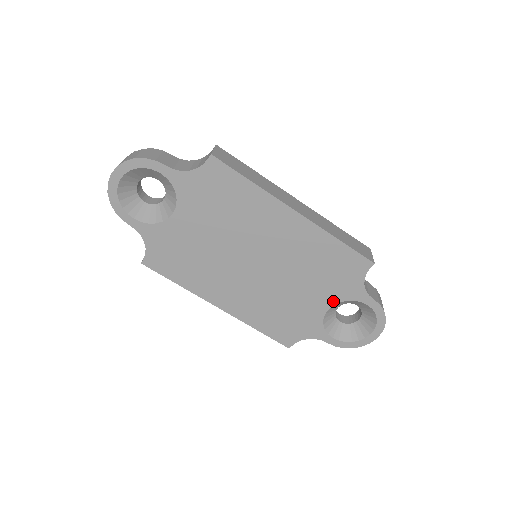
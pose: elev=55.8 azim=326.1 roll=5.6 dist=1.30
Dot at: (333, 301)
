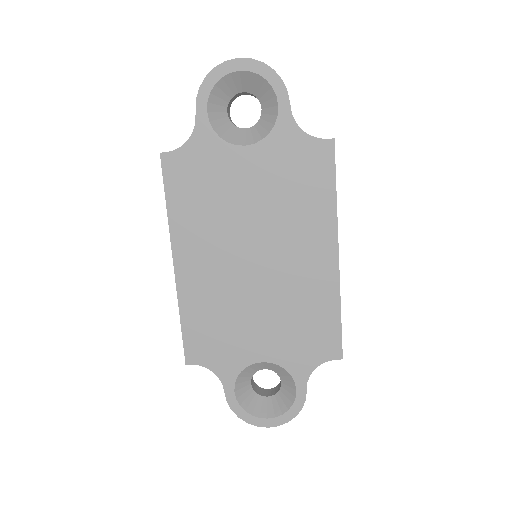
Dot at: (275, 358)
